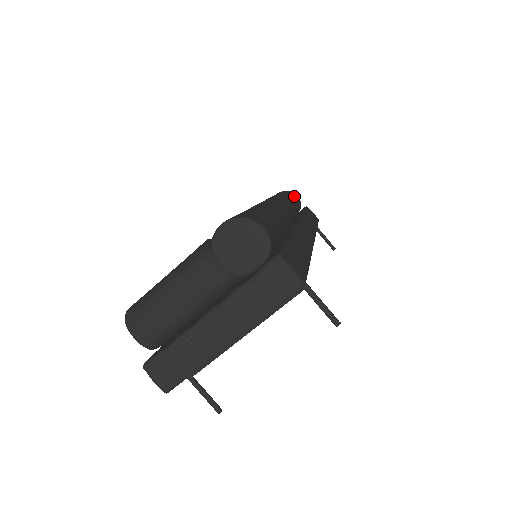
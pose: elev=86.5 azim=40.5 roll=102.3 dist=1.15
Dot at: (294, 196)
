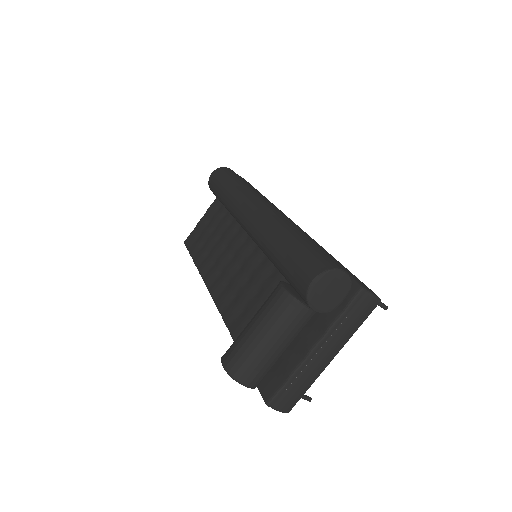
Dot at: (236, 175)
